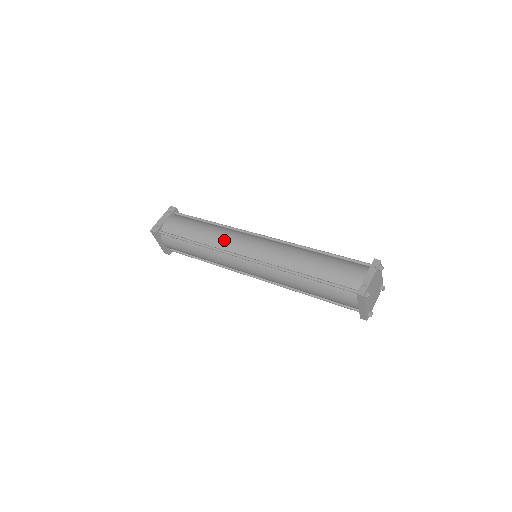
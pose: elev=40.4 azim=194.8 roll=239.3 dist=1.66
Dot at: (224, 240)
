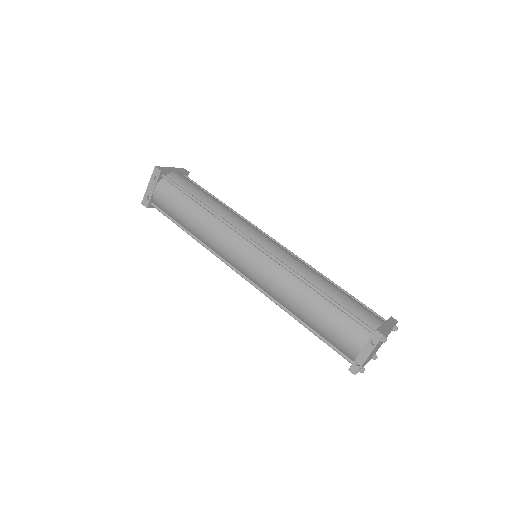
Dot at: (216, 243)
